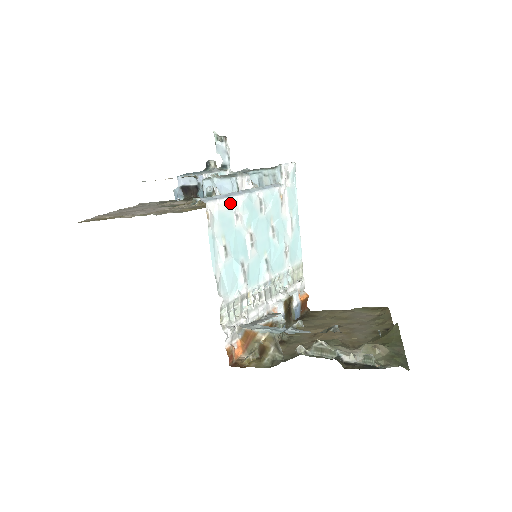
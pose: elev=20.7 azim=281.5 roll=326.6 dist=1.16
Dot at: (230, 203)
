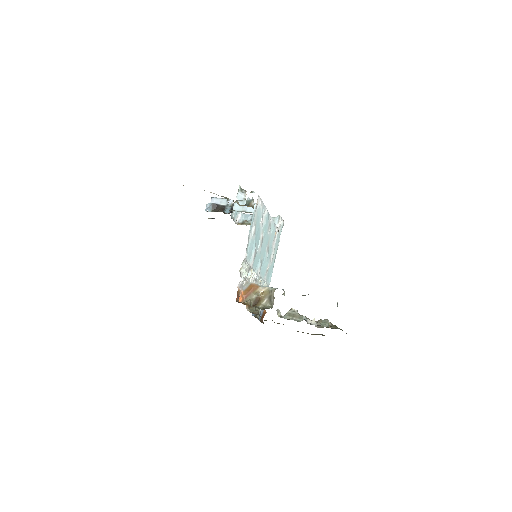
Dot at: (263, 208)
